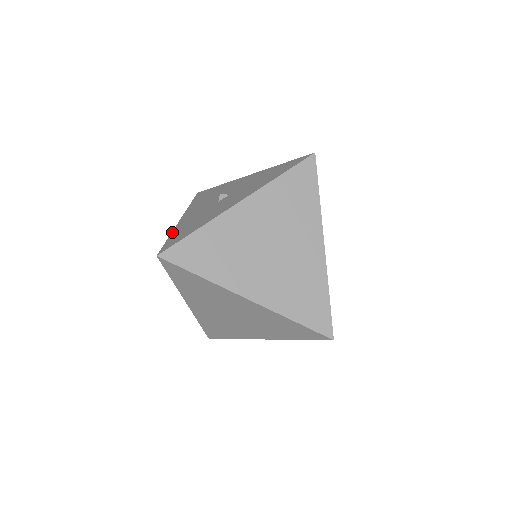
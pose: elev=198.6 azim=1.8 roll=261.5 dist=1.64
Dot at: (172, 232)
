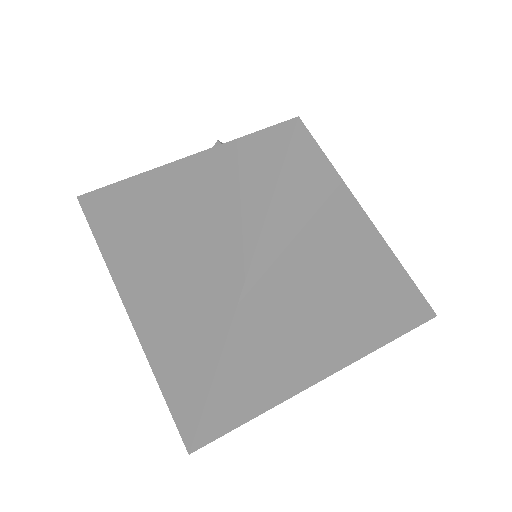
Dot at: occluded
